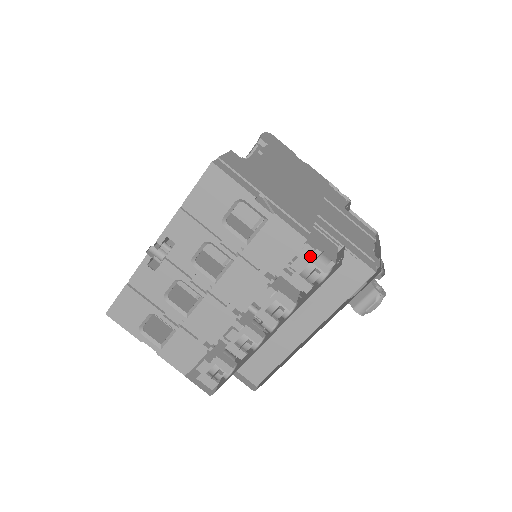
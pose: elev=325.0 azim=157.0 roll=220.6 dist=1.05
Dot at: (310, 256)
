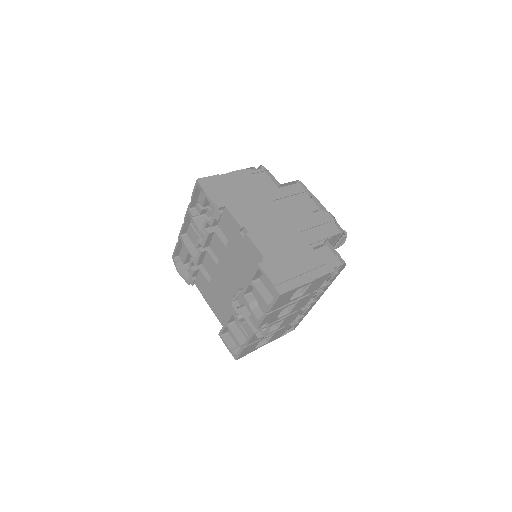
Dot at: occluded
